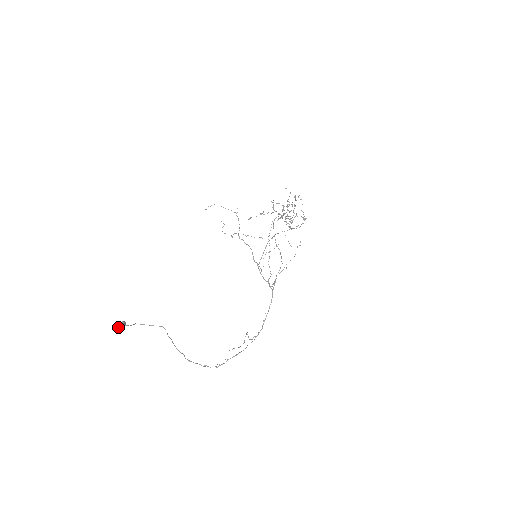
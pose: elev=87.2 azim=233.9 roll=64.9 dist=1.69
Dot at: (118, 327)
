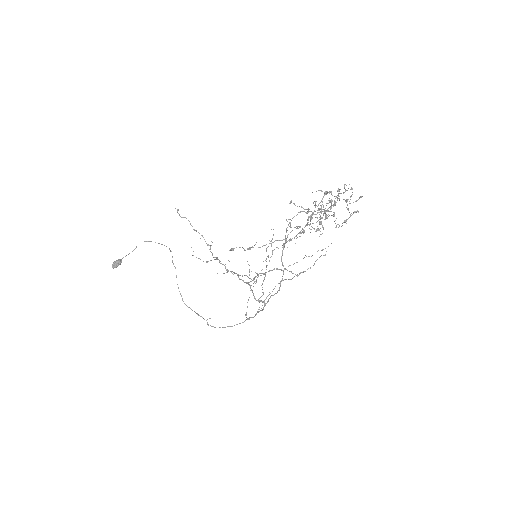
Dot at: (114, 265)
